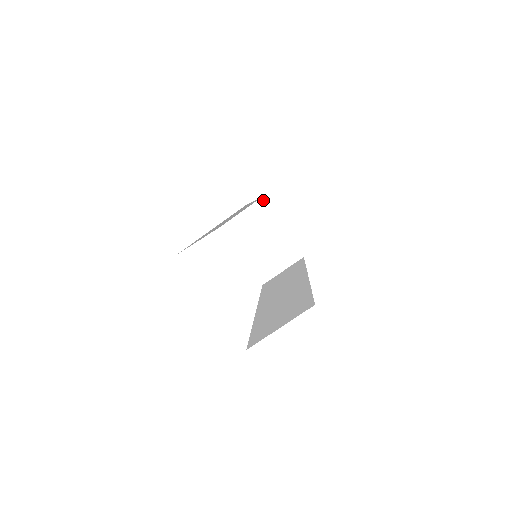
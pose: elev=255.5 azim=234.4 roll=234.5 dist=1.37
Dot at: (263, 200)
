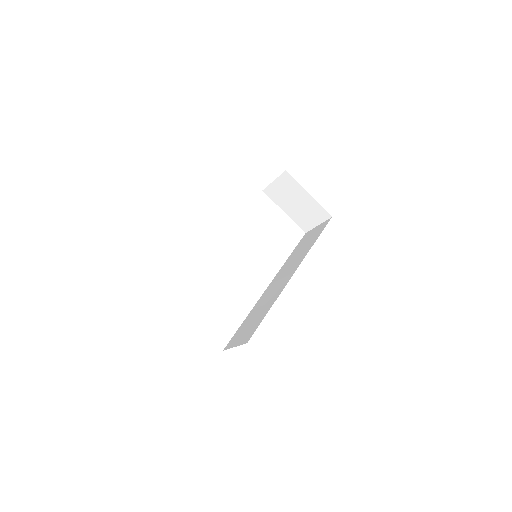
Dot at: (287, 172)
